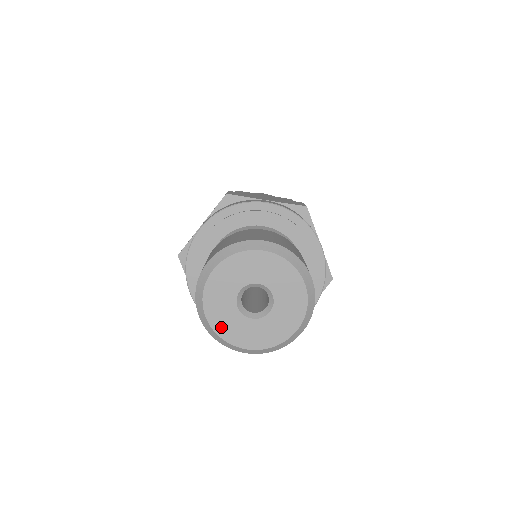
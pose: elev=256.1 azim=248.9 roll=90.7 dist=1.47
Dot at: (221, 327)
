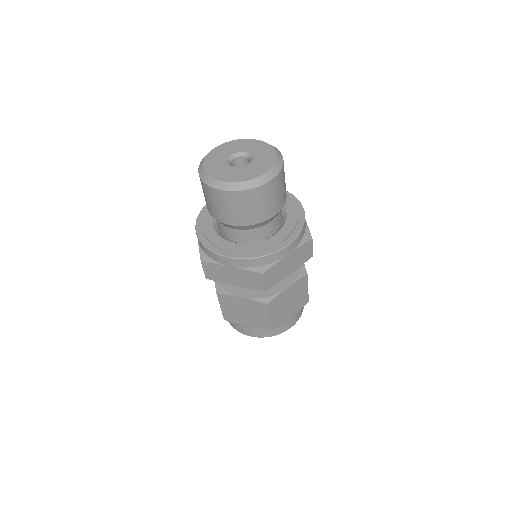
Dot at: (211, 170)
